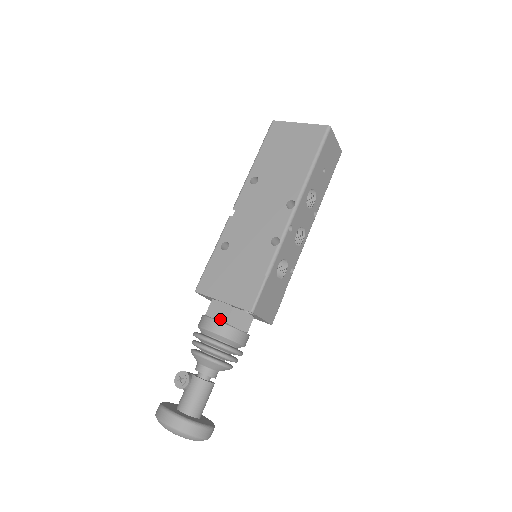
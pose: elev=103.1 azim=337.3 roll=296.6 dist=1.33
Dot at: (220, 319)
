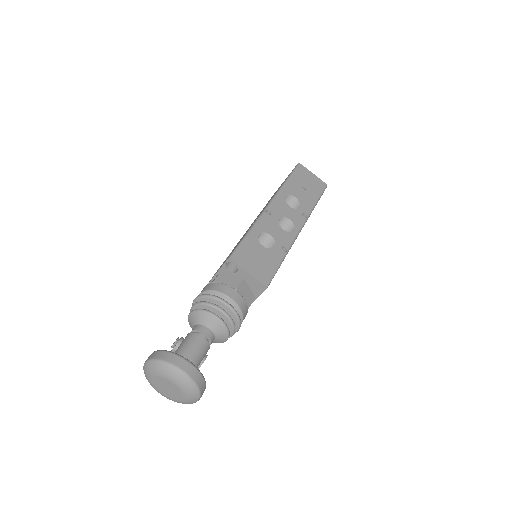
Dot at: occluded
